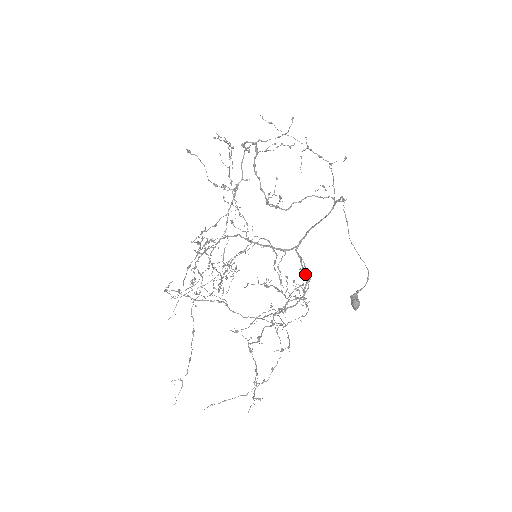
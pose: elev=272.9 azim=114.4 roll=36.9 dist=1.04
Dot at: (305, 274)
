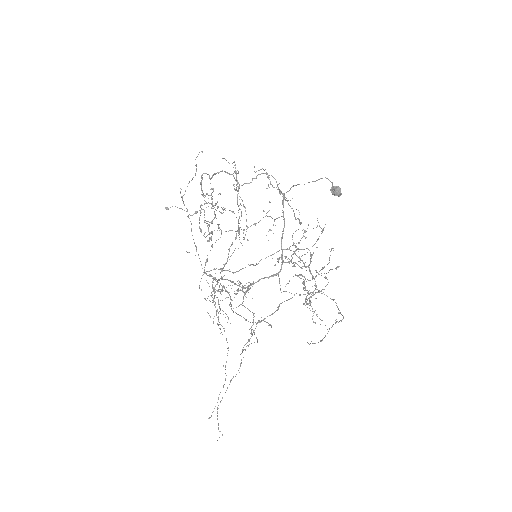
Dot at: (300, 249)
